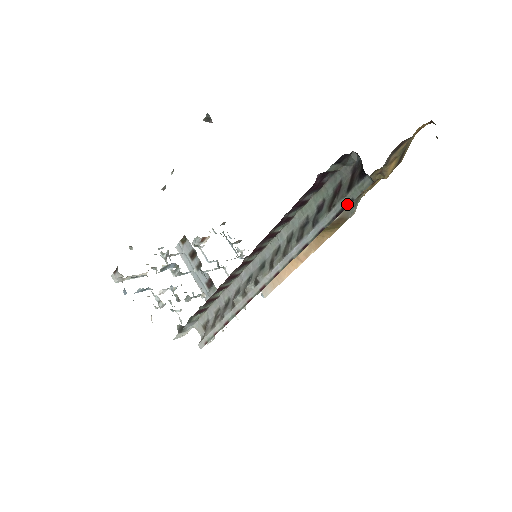
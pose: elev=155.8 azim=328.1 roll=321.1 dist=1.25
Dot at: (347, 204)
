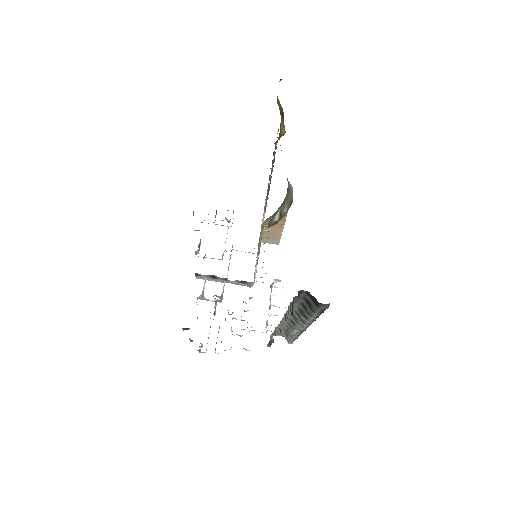
Dot at: (323, 310)
